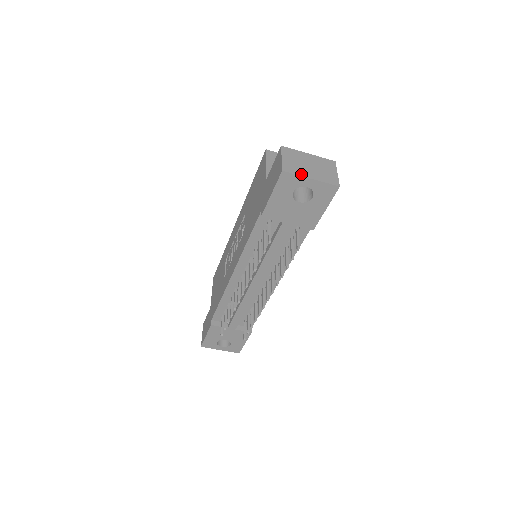
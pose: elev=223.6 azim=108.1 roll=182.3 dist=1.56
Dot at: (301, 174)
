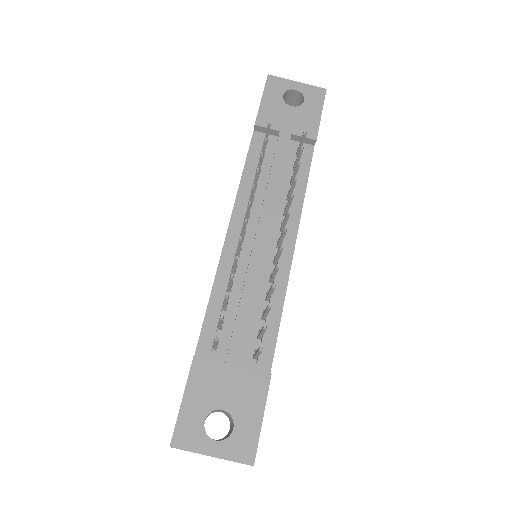
Dot at: (286, 81)
